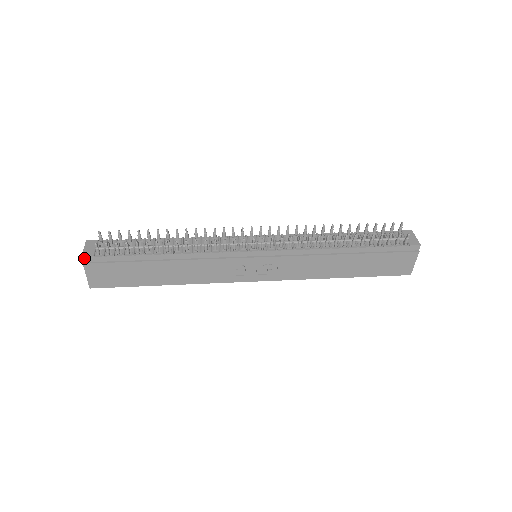
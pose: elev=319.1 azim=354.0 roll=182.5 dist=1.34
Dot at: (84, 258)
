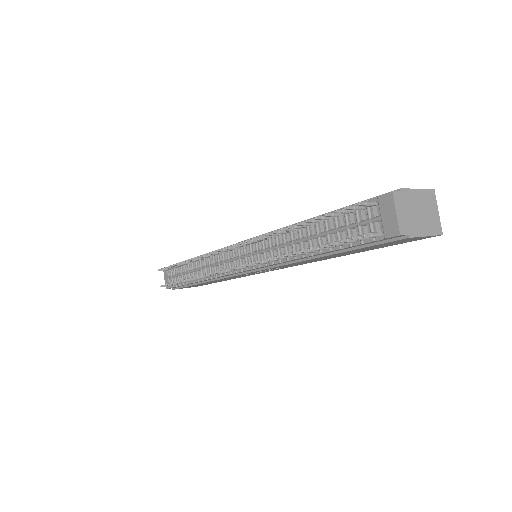
Dot at: (168, 288)
